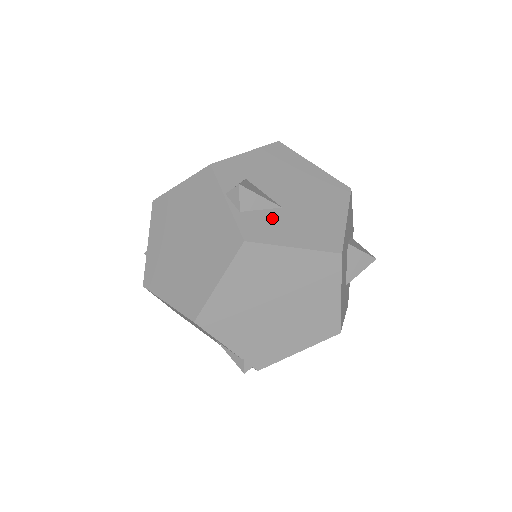
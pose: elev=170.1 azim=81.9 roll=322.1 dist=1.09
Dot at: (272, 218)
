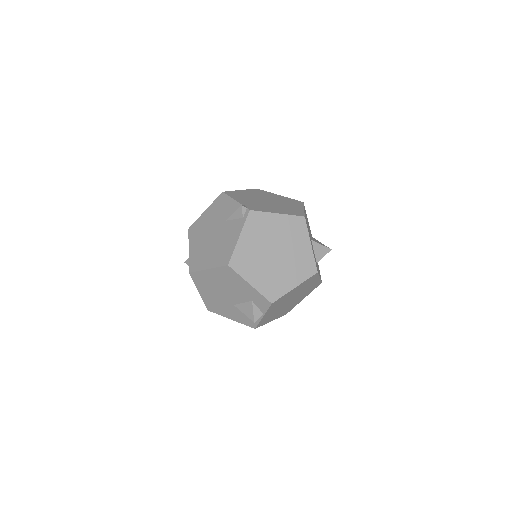
Dot at: occluded
